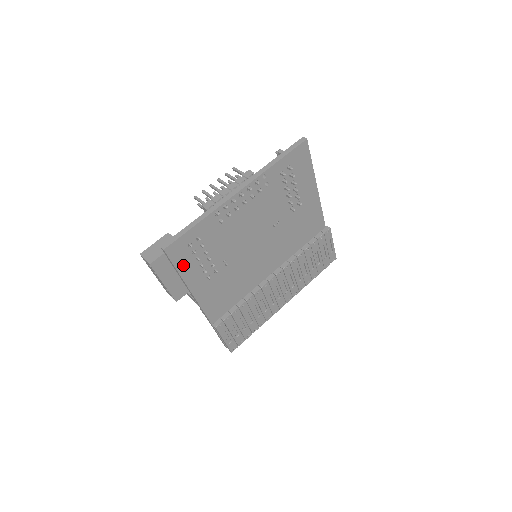
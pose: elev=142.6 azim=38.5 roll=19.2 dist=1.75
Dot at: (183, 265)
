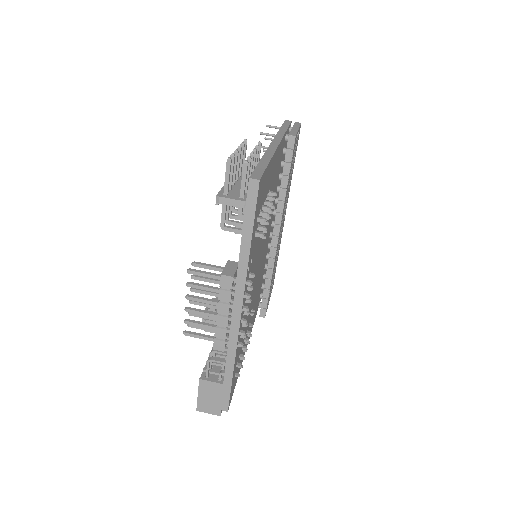
Dot at: occluded
